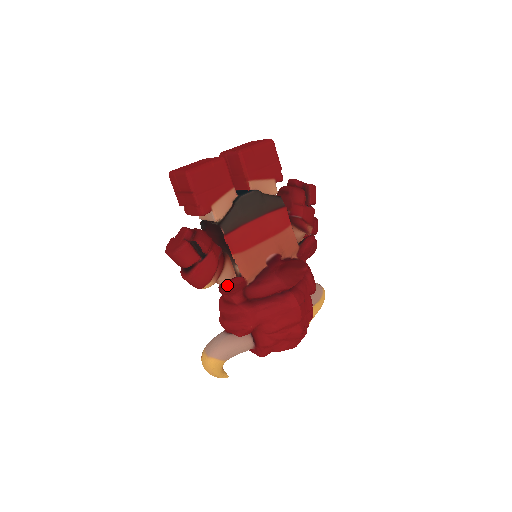
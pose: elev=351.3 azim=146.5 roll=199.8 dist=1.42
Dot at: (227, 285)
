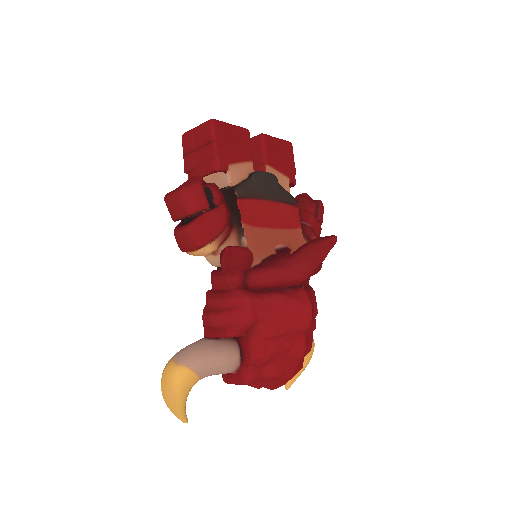
Dot at: (233, 250)
